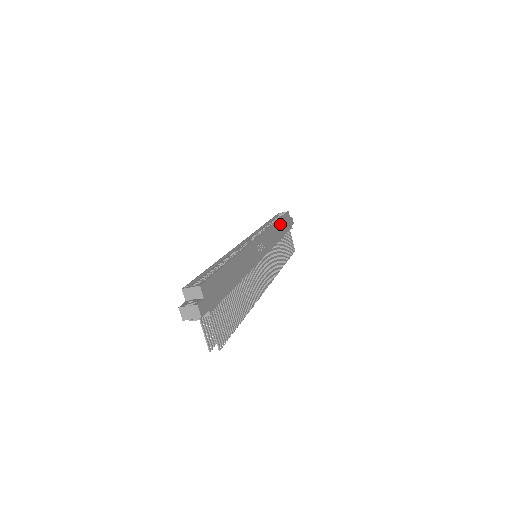
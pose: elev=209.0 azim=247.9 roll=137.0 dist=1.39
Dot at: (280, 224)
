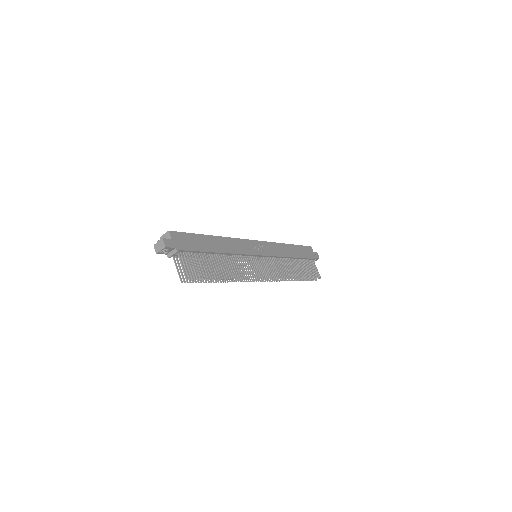
Dot at: (294, 248)
